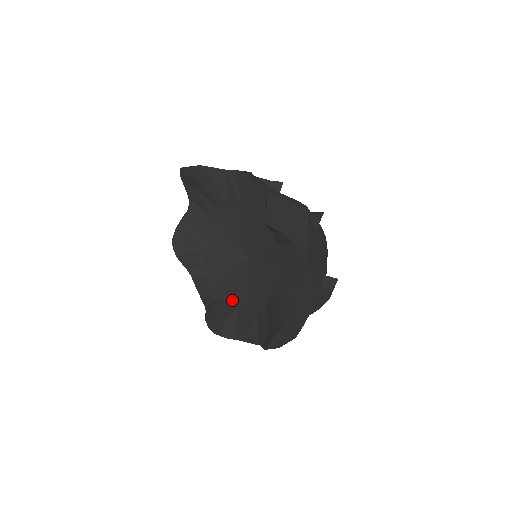
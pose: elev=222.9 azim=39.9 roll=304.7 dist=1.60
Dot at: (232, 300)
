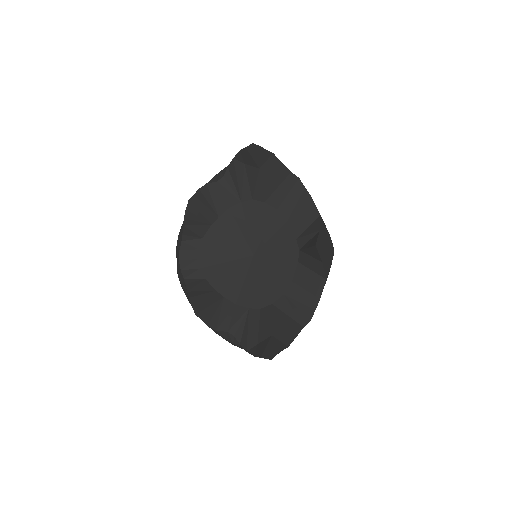
Dot at: (219, 287)
